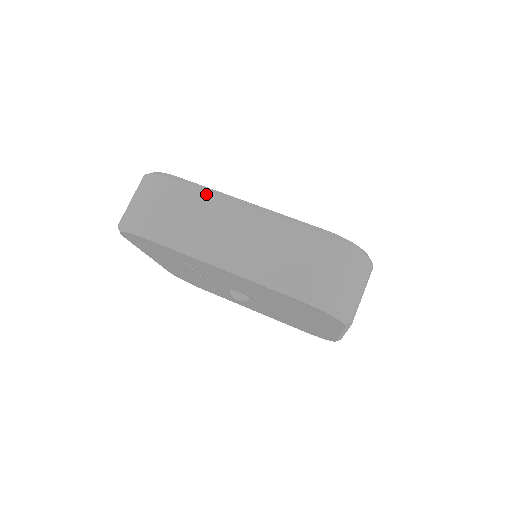
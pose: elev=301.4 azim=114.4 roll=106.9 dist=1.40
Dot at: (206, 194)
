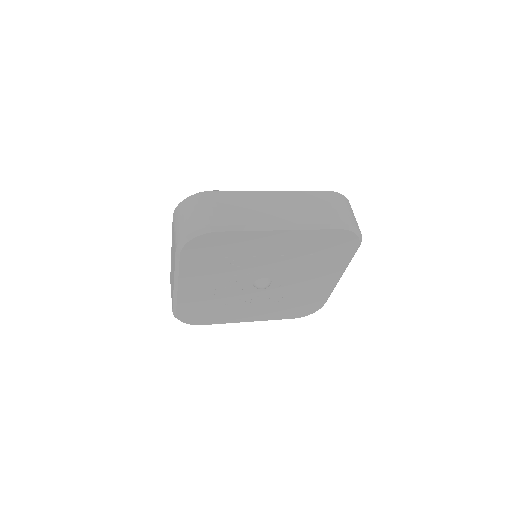
Dot at: (243, 192)
